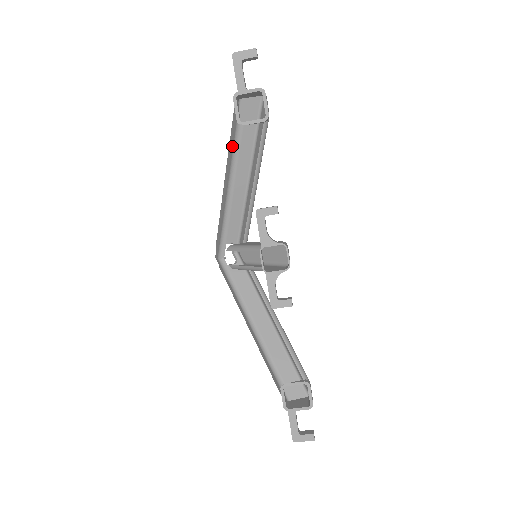
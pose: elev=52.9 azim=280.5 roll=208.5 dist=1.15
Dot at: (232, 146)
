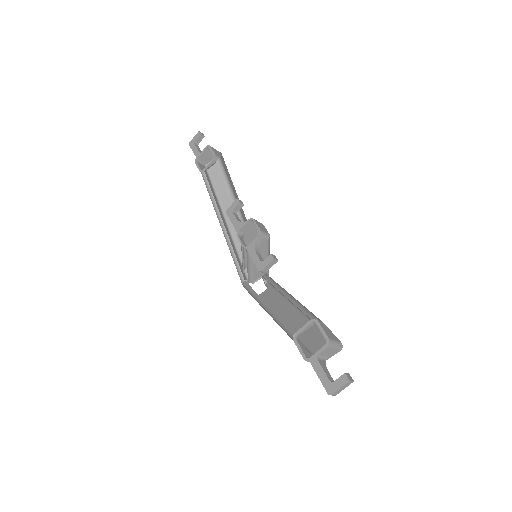
Dot at: (208, 191)
